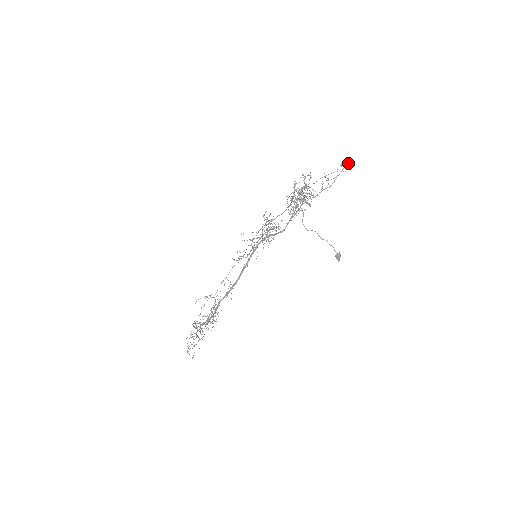
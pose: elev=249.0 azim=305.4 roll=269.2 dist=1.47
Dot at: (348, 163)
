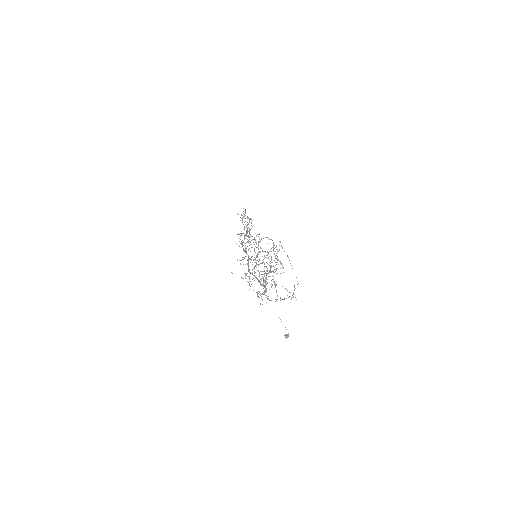
Dot at: (296, 299)
